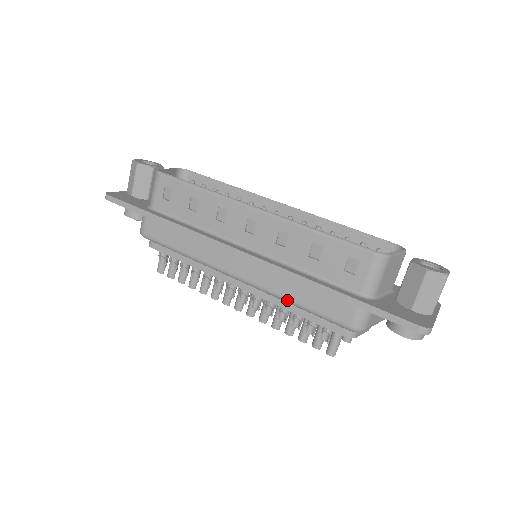
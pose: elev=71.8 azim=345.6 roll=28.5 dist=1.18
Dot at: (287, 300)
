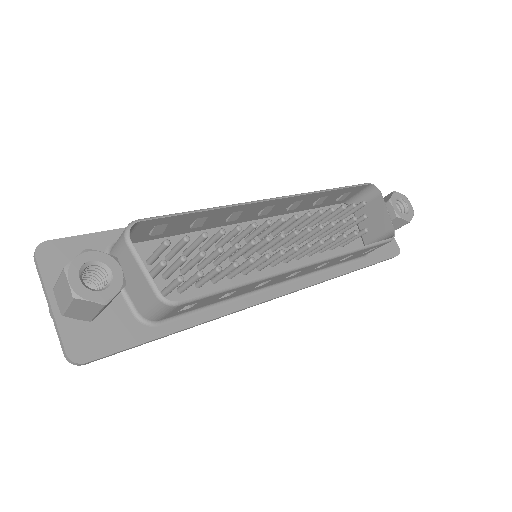
Dot at: occluded
